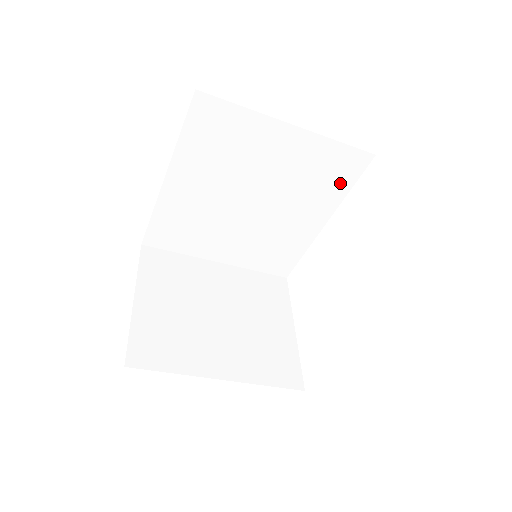
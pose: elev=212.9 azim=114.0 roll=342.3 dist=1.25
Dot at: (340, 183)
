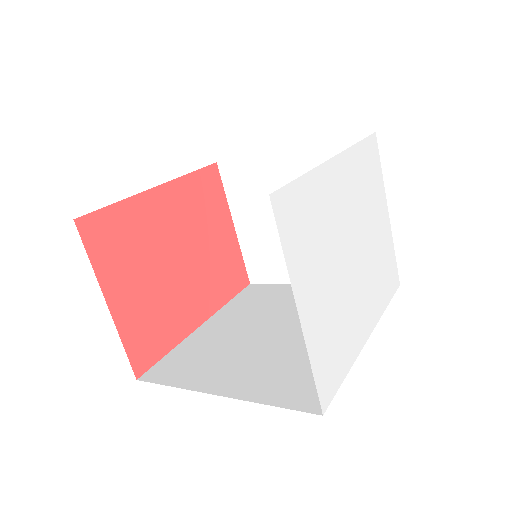
Dot at: occluded
